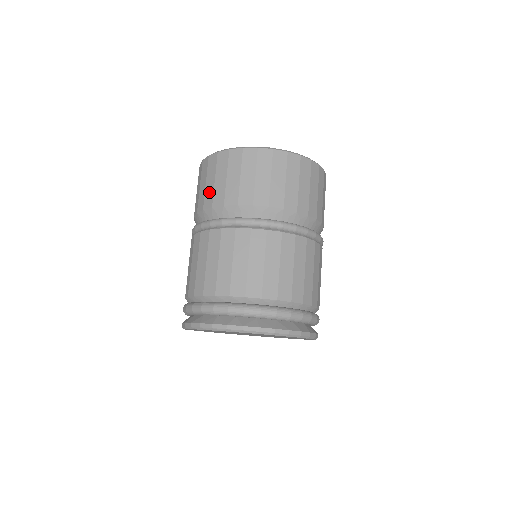
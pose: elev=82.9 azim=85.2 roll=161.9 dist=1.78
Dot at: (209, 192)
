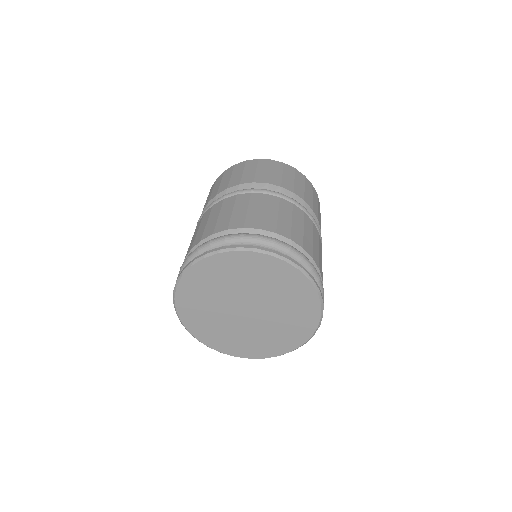
Dot at: (224, 184)
